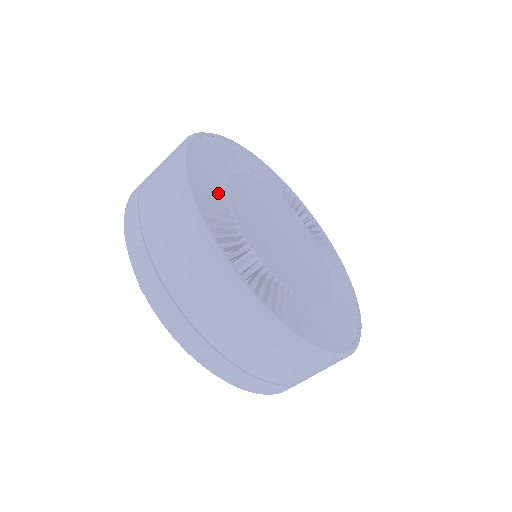
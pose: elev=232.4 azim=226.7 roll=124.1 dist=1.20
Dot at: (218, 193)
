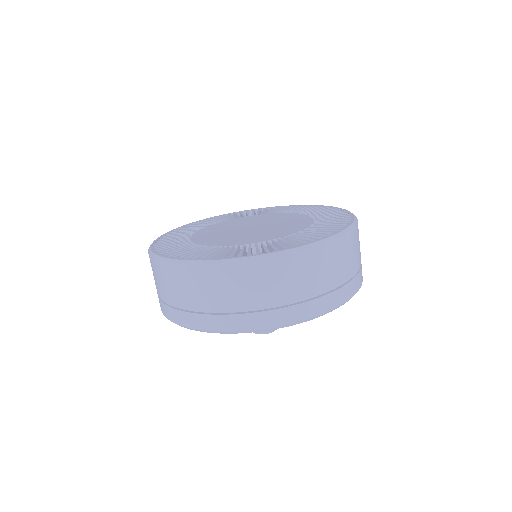
Dot at: occluded
